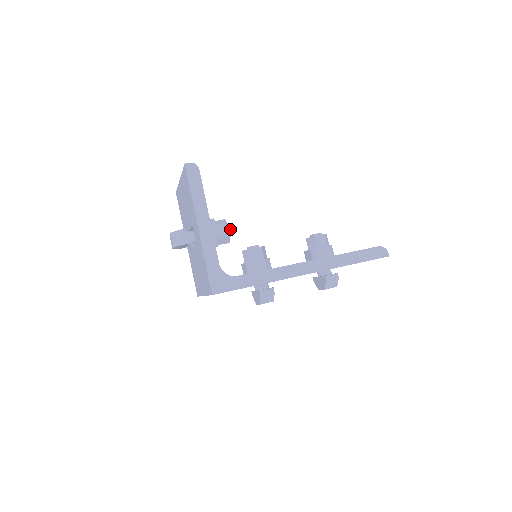
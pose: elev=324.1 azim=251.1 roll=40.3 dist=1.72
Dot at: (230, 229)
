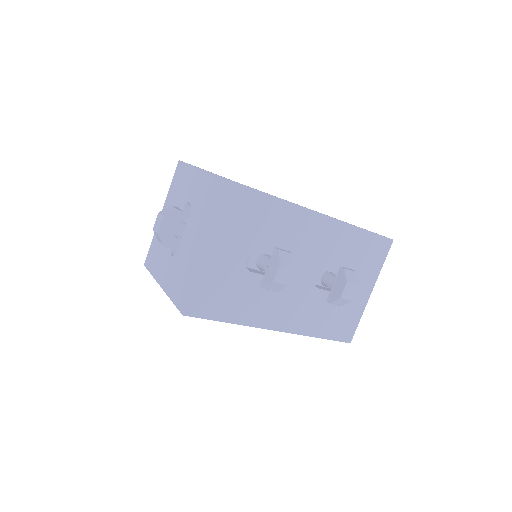
Dot at: occluded
